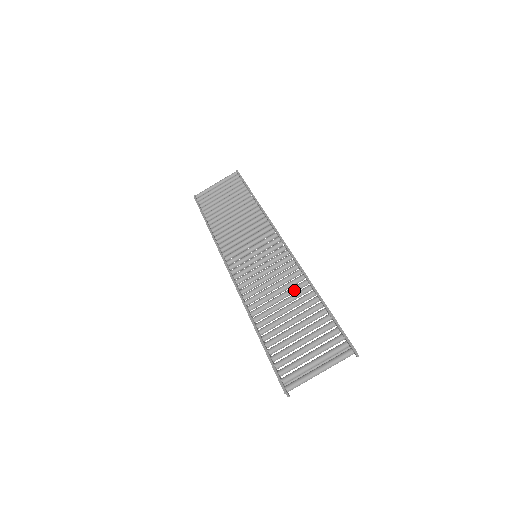
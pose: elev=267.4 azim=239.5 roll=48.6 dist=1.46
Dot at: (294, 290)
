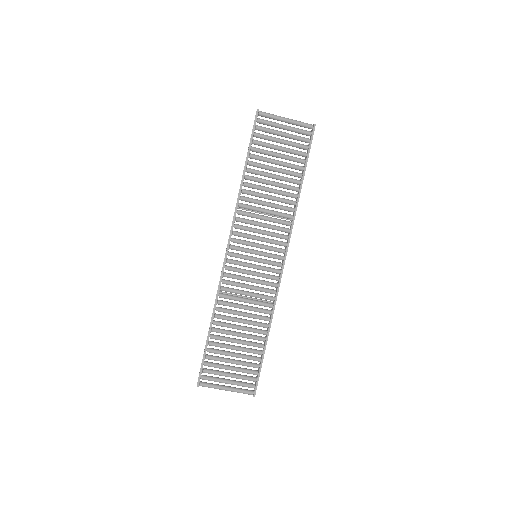
Dot at: occluded
